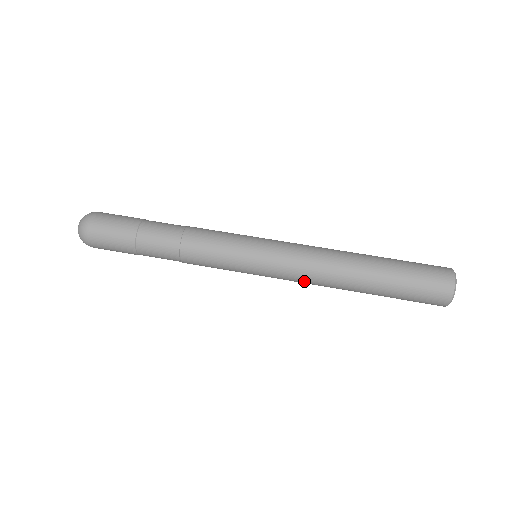
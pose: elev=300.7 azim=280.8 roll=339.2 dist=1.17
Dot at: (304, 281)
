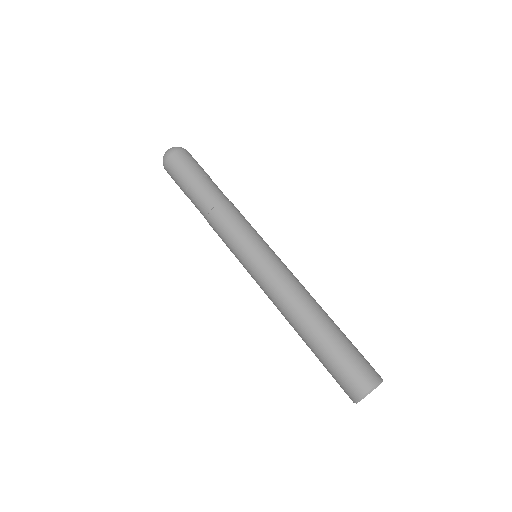
Dot at: (271, 297)
